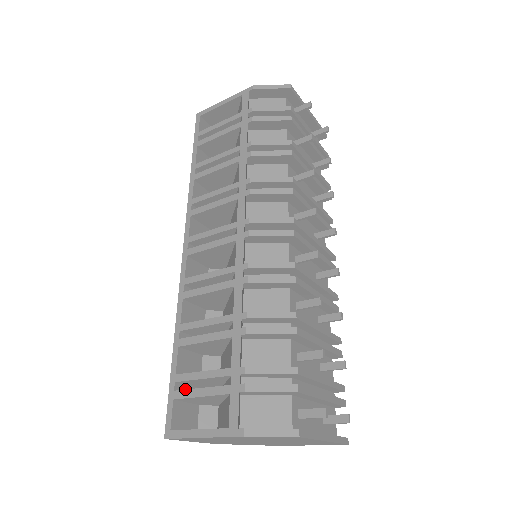
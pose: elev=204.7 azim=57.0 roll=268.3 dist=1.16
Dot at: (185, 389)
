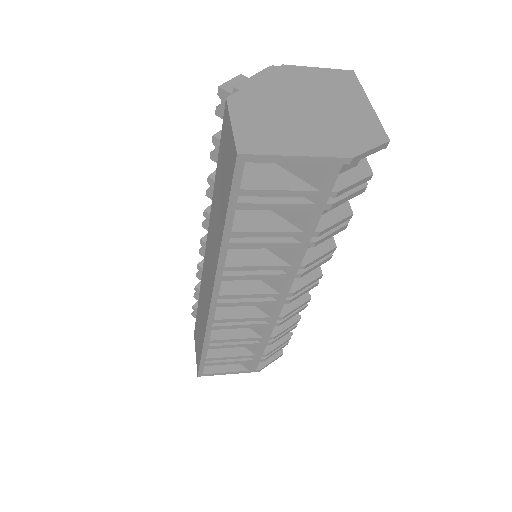
Dot at: occluded
